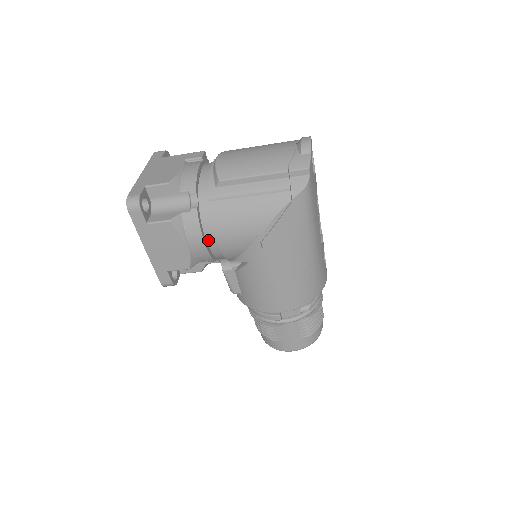
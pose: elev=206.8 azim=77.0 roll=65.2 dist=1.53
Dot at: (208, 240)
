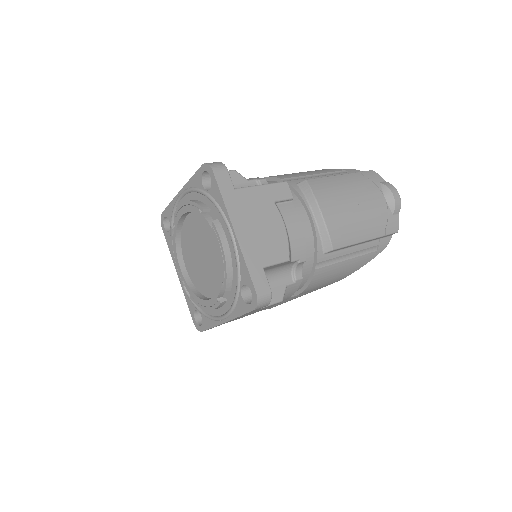
Dot at: occluded
